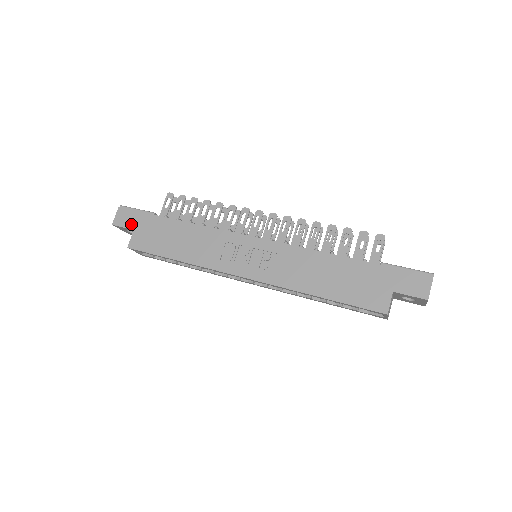
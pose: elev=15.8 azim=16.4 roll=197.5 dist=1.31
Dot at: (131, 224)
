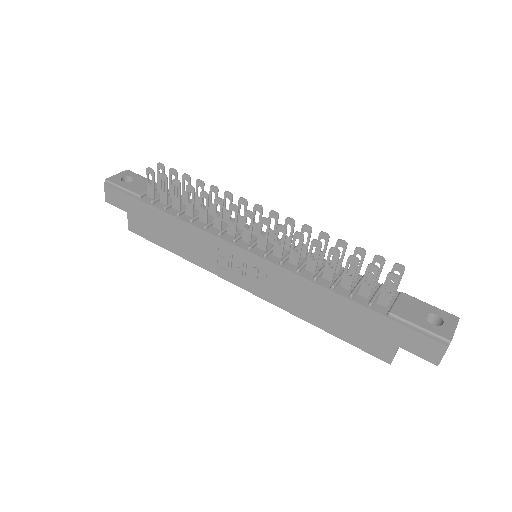
Dot at: (122, 206)
